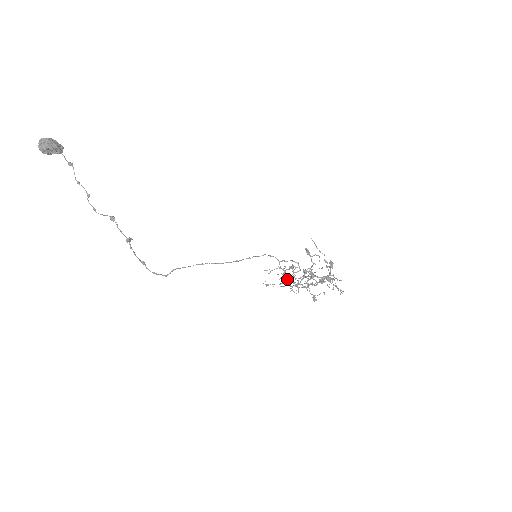
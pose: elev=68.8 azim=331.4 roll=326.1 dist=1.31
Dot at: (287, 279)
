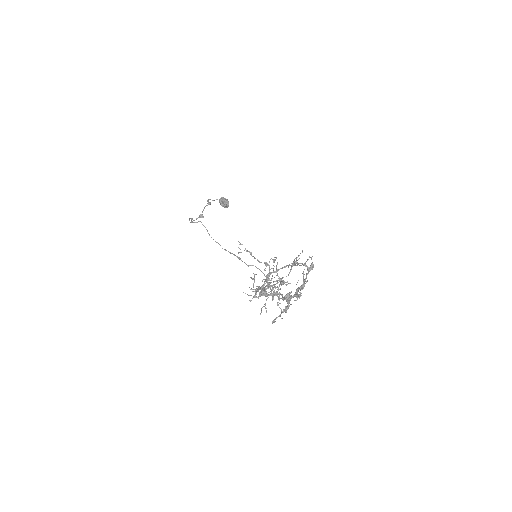
Dot at: (260, 296)
